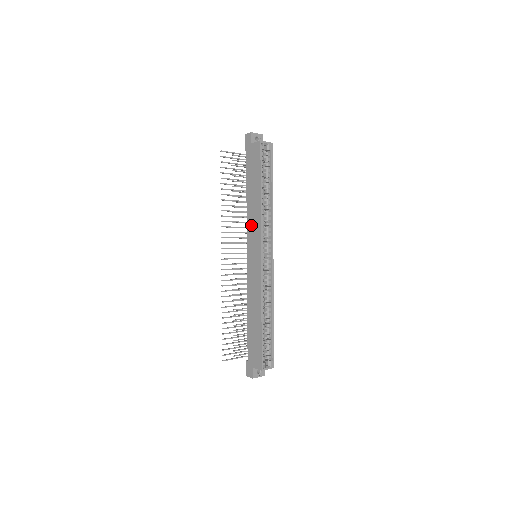
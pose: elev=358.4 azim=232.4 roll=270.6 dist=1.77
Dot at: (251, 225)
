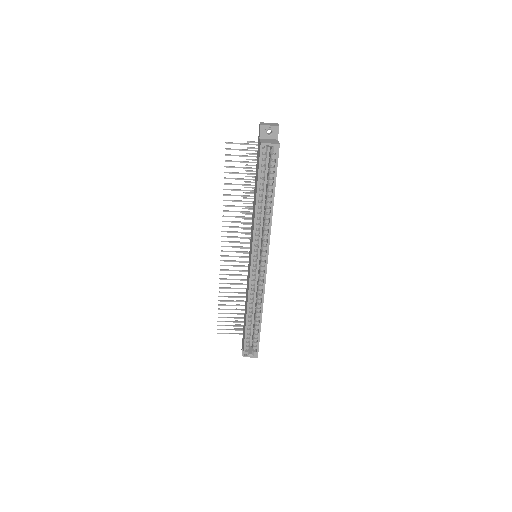
Dot at: (252, 226)
